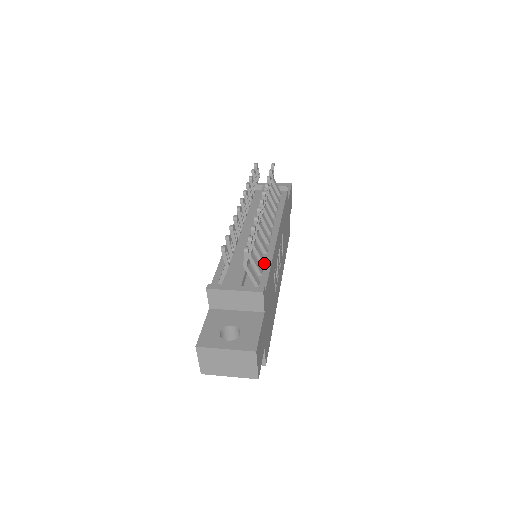
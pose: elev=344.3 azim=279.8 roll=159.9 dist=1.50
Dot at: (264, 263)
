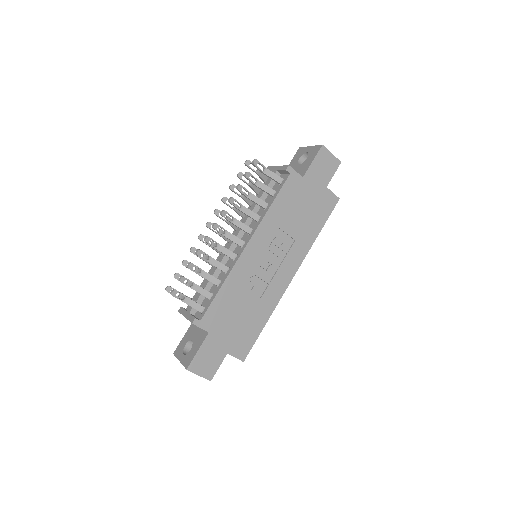
Dot at: (218, 285)
